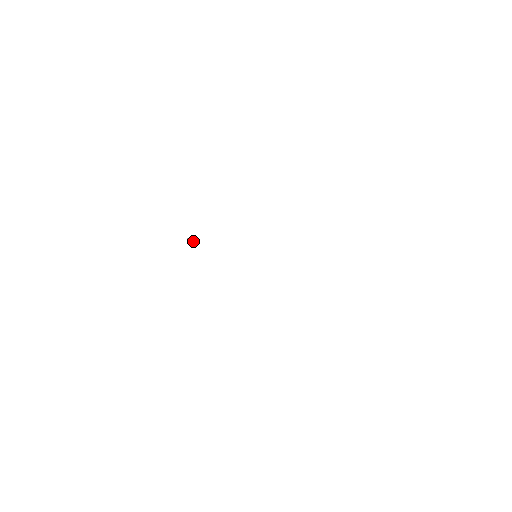
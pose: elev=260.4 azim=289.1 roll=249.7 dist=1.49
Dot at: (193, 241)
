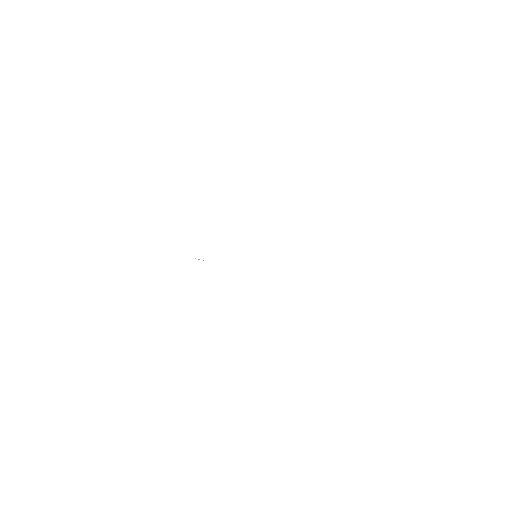
Dot at: occluded
